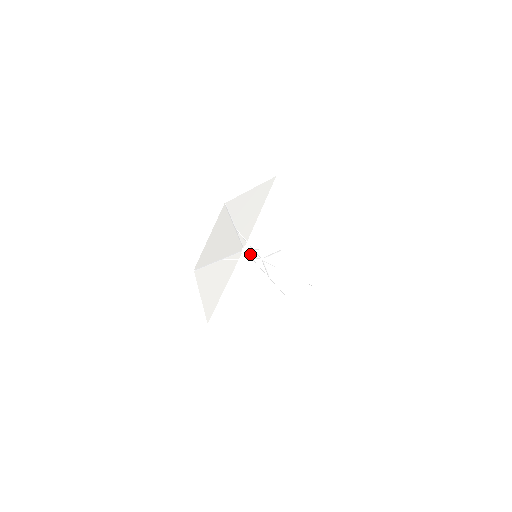
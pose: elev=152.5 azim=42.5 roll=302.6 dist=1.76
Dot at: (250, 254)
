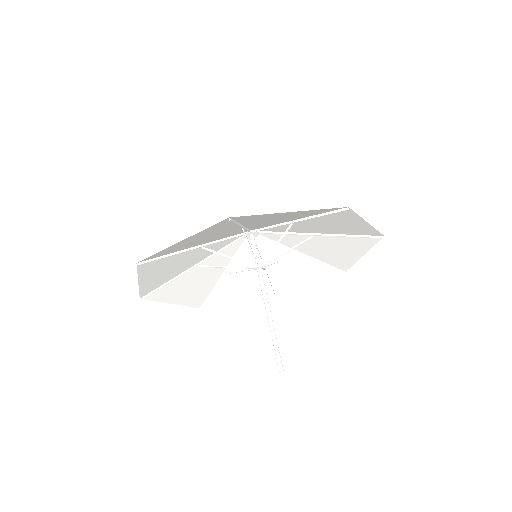
Dot at: (252, 246)
